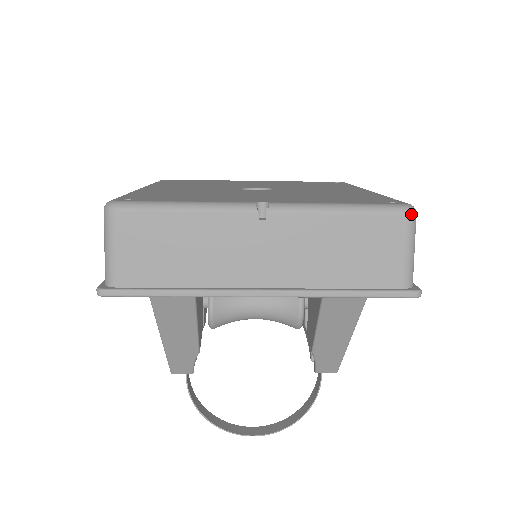
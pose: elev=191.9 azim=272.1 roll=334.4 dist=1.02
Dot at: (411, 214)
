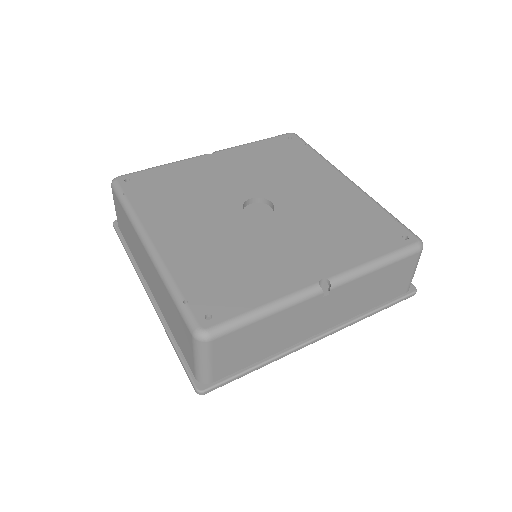
Dot at: occluded
